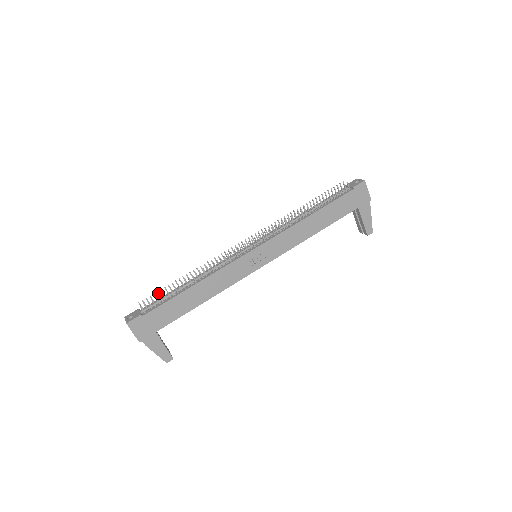
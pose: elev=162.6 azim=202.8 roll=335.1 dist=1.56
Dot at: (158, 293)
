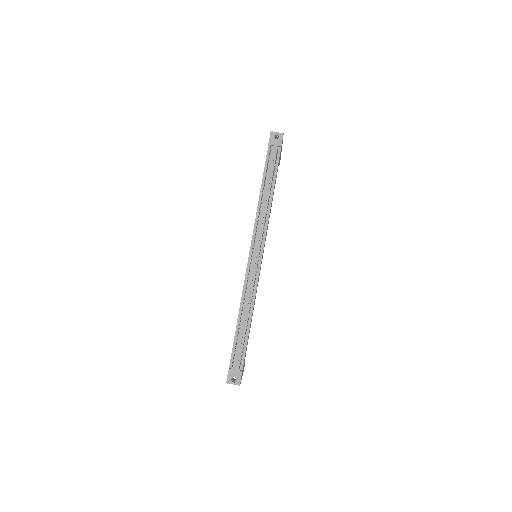
Dot at: (235, 348)
